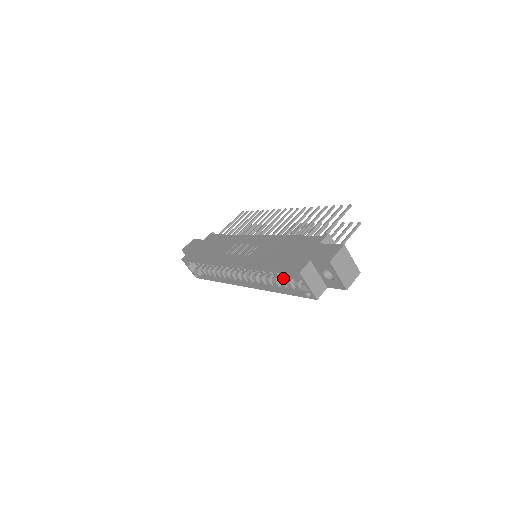
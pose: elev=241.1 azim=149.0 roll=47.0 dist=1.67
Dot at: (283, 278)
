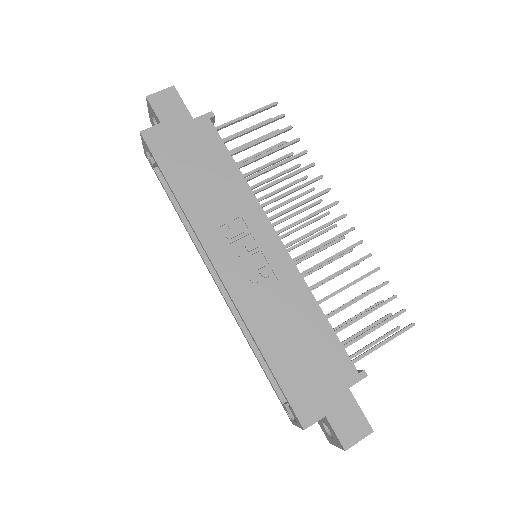
Dot at: occluded
